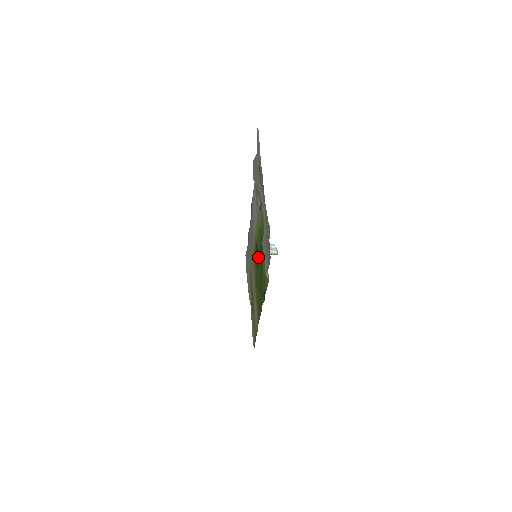
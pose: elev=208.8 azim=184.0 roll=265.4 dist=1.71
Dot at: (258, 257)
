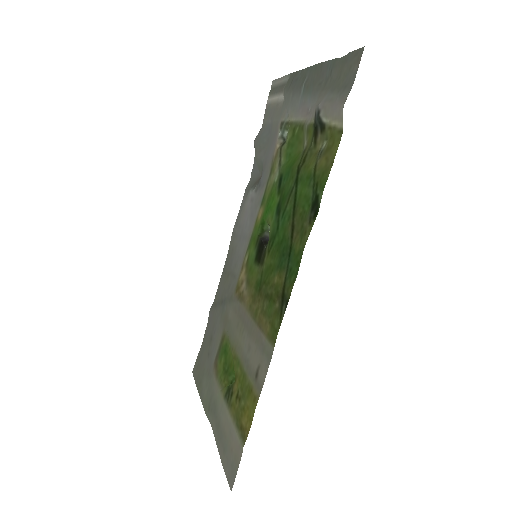
Dot at: (270, 231)
